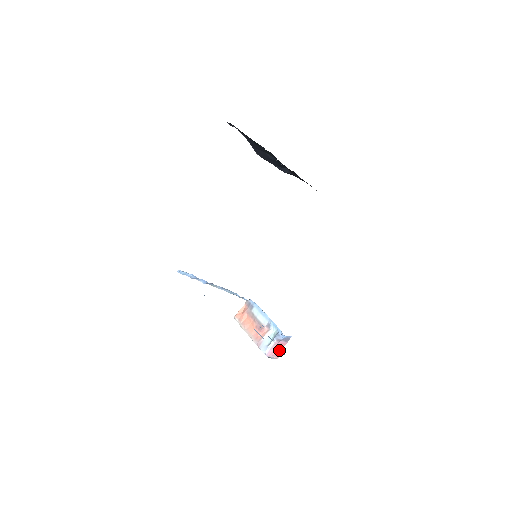
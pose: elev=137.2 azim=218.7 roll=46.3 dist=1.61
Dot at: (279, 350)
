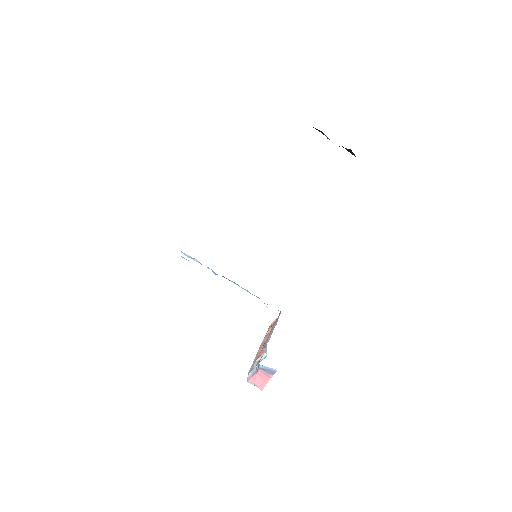
Dot at: (263, 381)
